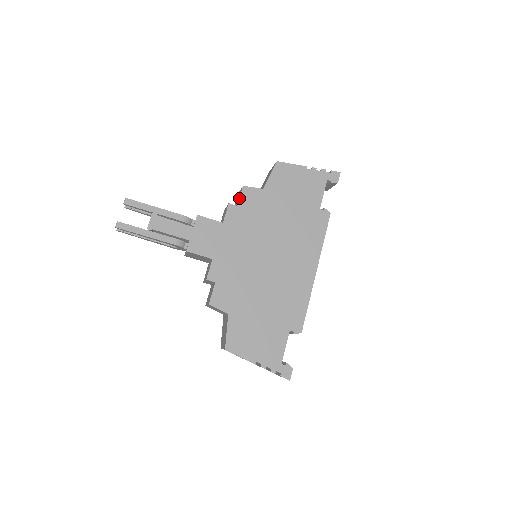
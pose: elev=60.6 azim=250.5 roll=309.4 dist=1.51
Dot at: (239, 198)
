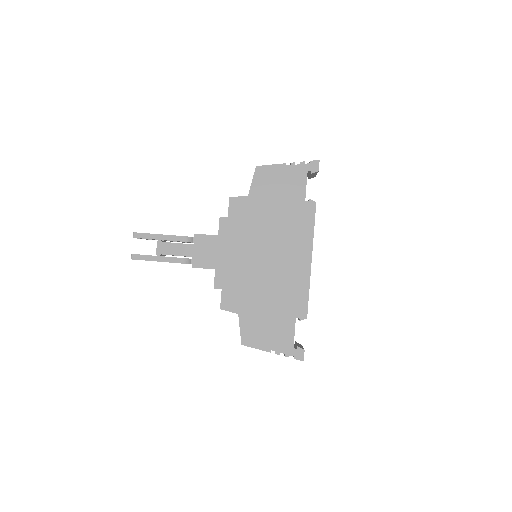
Dot at: (228, 210)
